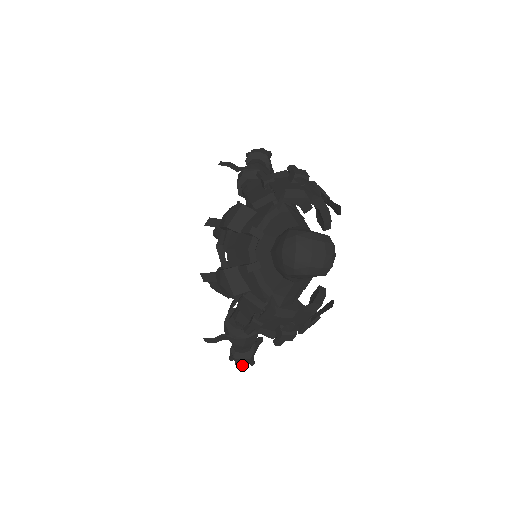
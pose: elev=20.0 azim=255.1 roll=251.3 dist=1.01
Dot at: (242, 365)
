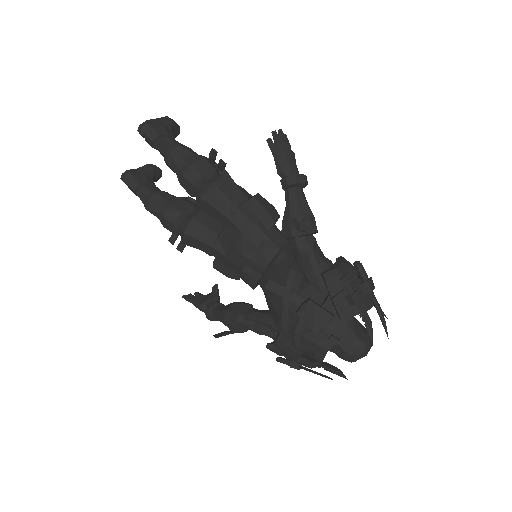
Dot at: occluded
